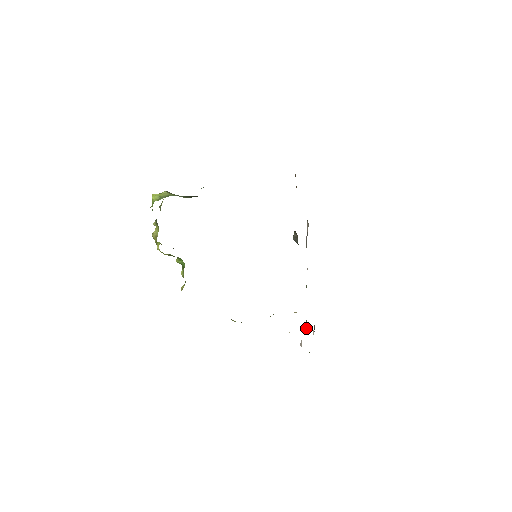
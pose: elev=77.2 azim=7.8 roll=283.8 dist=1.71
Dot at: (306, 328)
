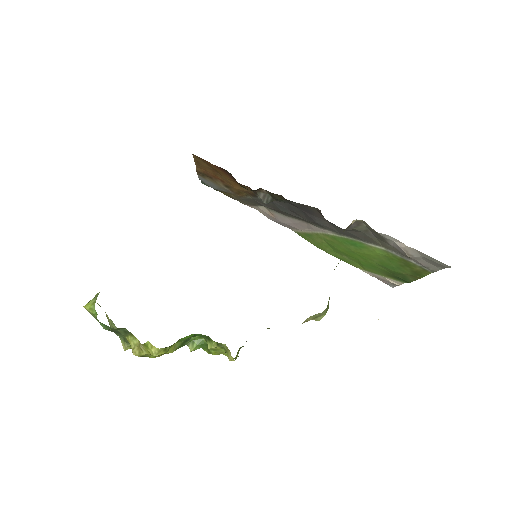
Dot at: (382, 254)
